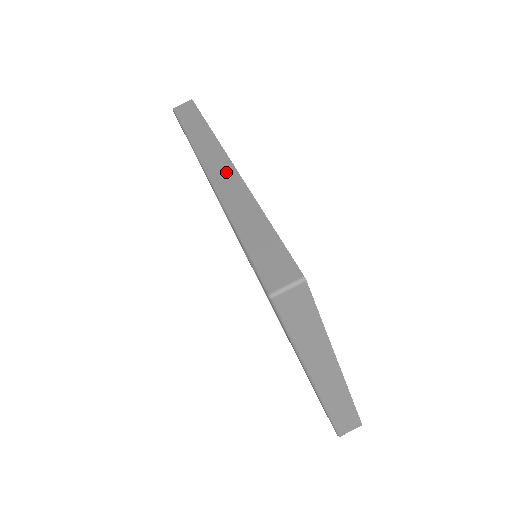
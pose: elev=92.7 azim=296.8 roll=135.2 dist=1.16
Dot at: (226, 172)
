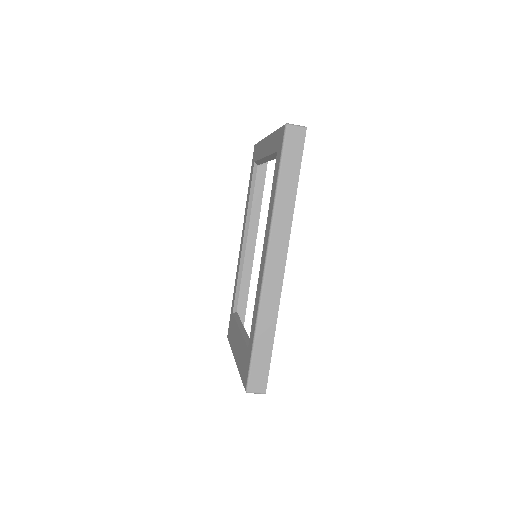
Dot at: (277, 276)
